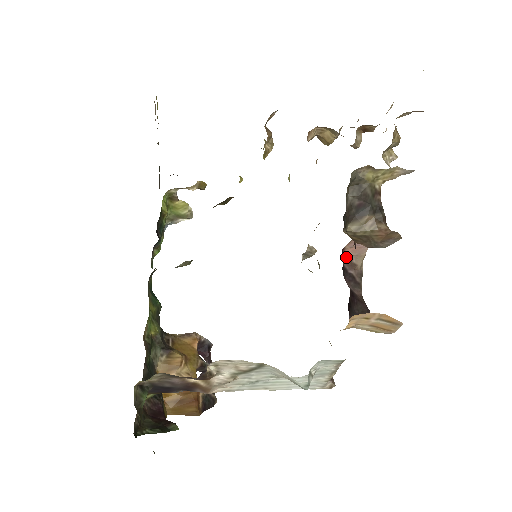
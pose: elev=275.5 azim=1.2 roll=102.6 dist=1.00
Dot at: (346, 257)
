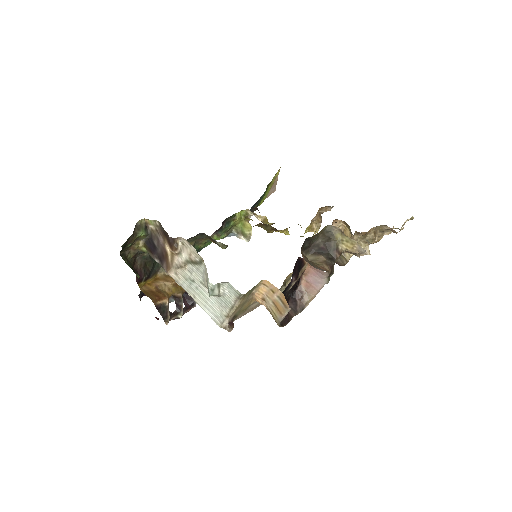
Dot at: (301, 287)
